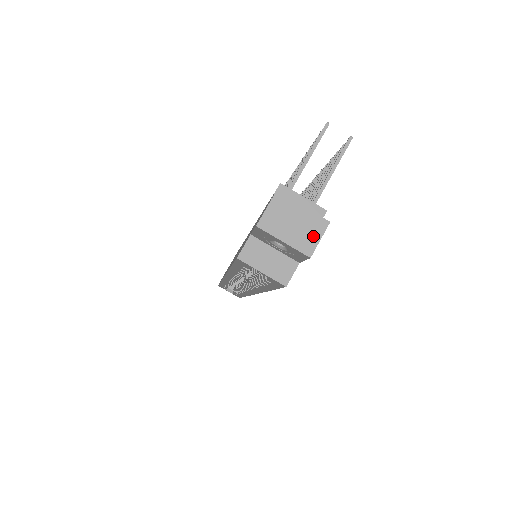
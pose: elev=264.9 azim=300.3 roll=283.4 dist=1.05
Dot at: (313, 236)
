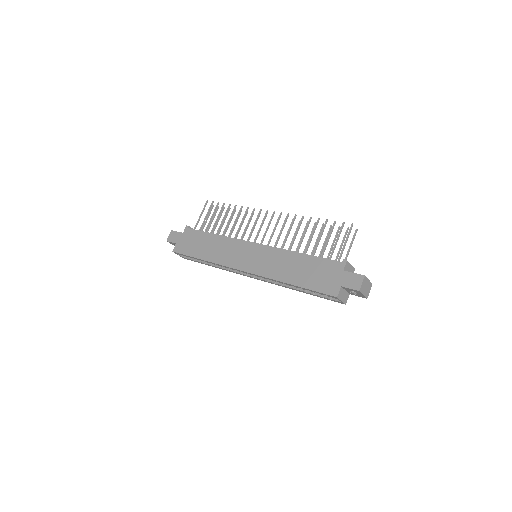
Dot at: (369, 290)
